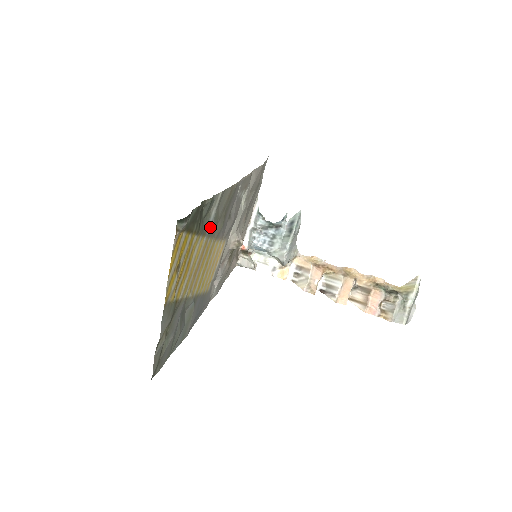
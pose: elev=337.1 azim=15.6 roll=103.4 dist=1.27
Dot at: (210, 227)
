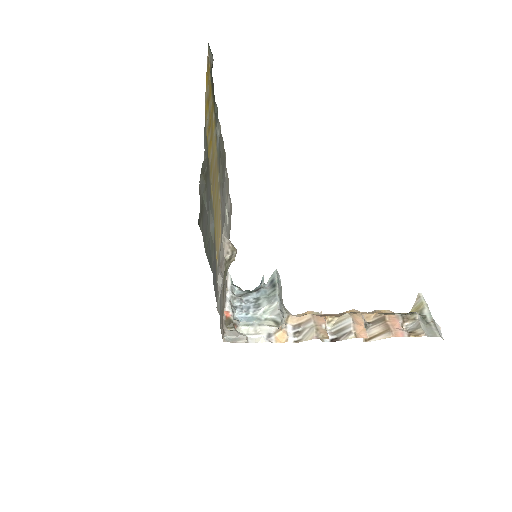
Dot at: (218, 145)
